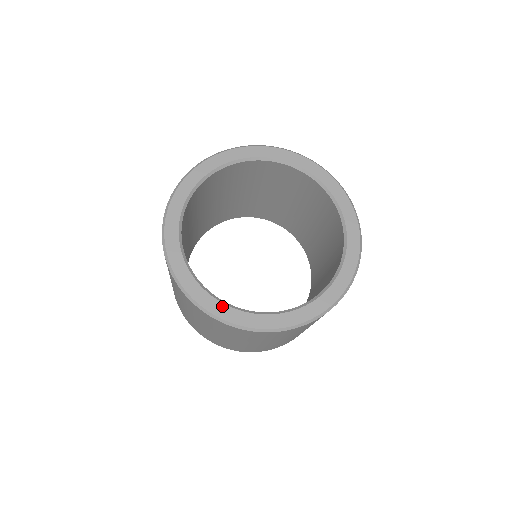
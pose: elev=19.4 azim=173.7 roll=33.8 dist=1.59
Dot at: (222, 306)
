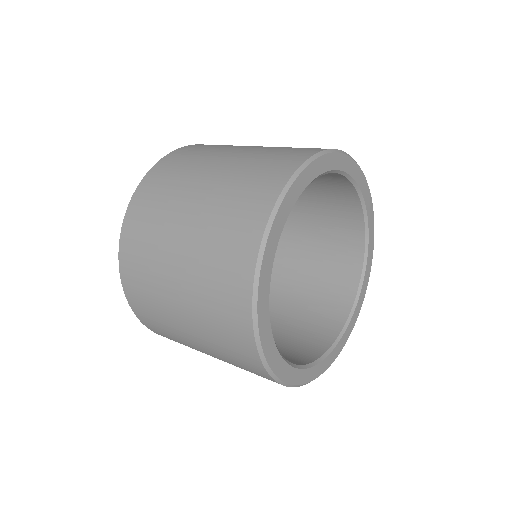
Dot at: (268, 319)
